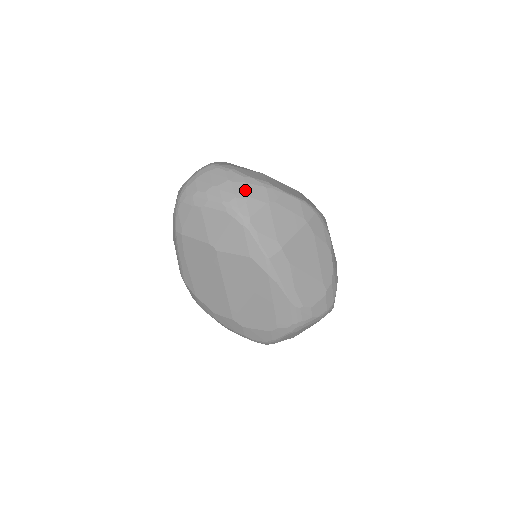
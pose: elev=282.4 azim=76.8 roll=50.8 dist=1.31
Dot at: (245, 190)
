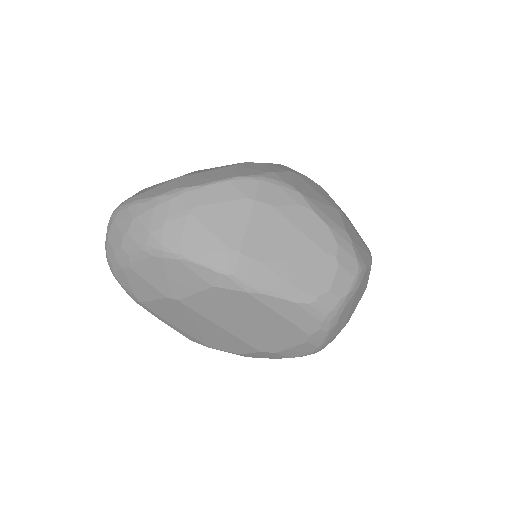
Dot at: (155, 217)
